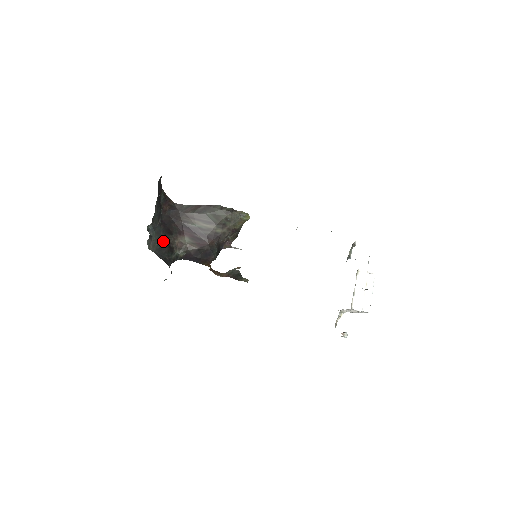
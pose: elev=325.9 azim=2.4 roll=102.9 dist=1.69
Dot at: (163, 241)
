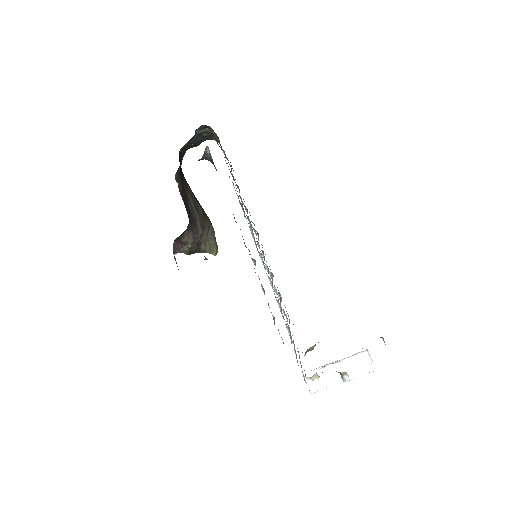
Dot at: occluded
